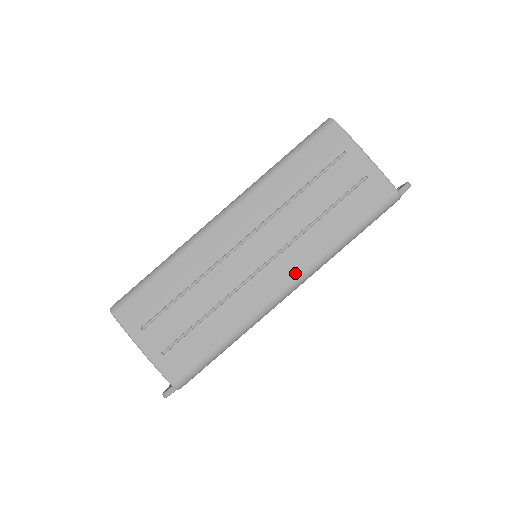
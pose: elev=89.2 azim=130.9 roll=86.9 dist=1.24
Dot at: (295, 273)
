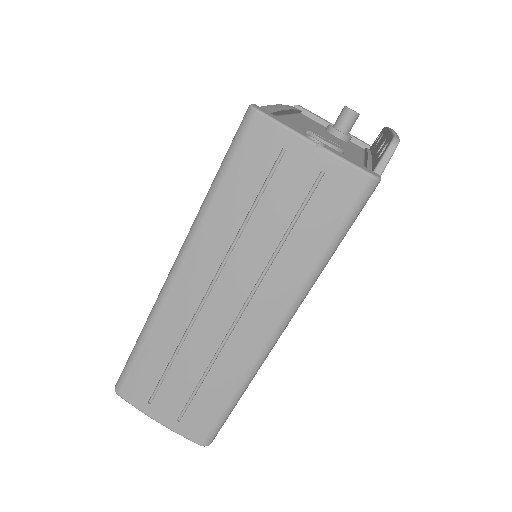
Dot at: (278, 313)
